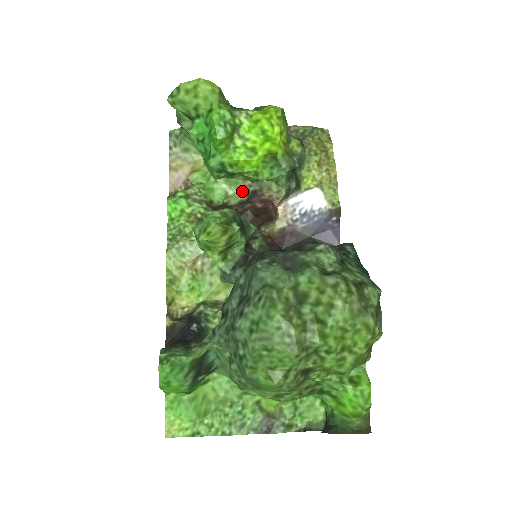
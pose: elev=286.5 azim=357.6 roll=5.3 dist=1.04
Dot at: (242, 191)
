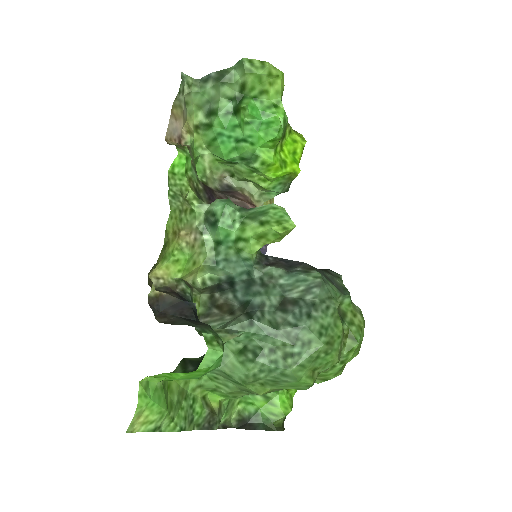
Dot at: (216, 178)
